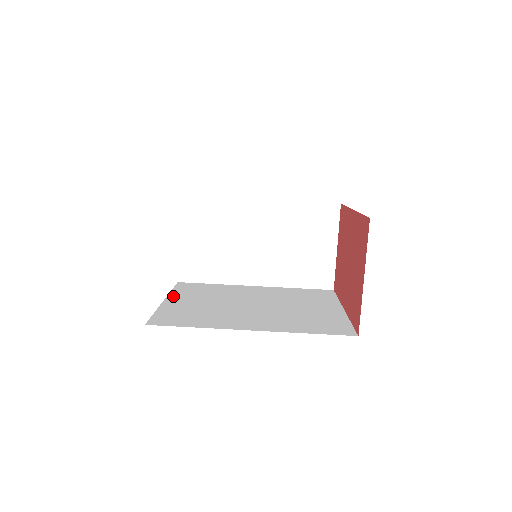
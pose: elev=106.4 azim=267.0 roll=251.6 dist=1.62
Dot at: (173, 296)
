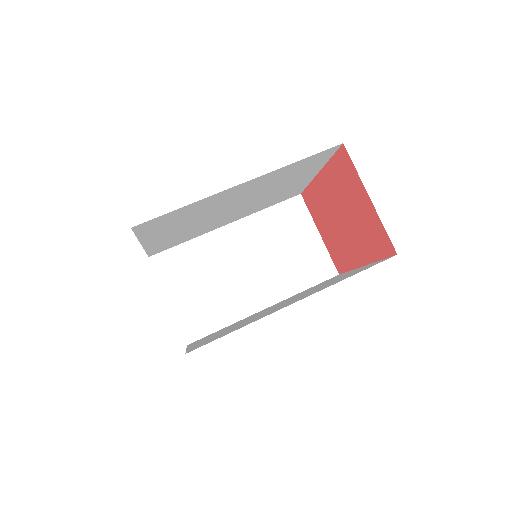
Dot at: occluded
